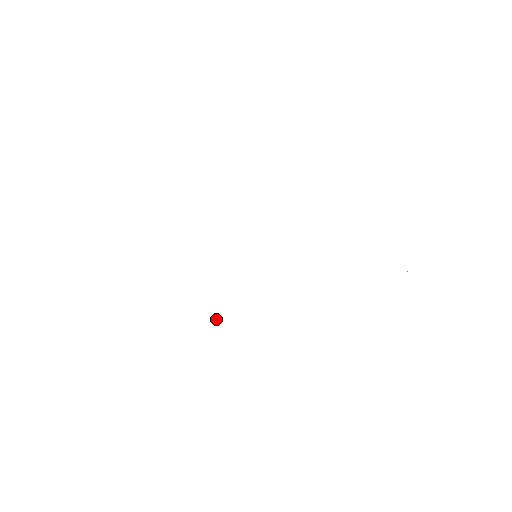
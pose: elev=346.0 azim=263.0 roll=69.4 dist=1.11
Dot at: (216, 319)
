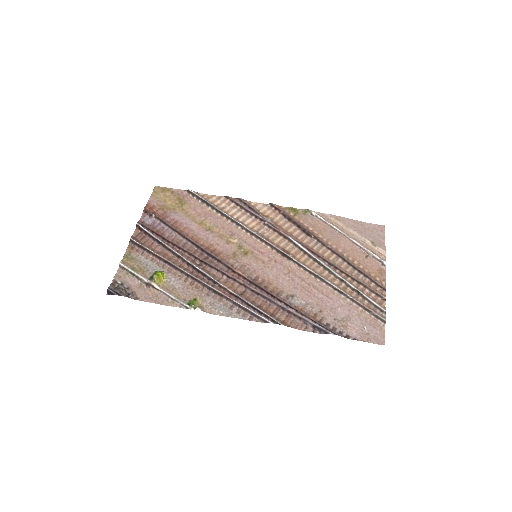
Dot at: (239, 206)
